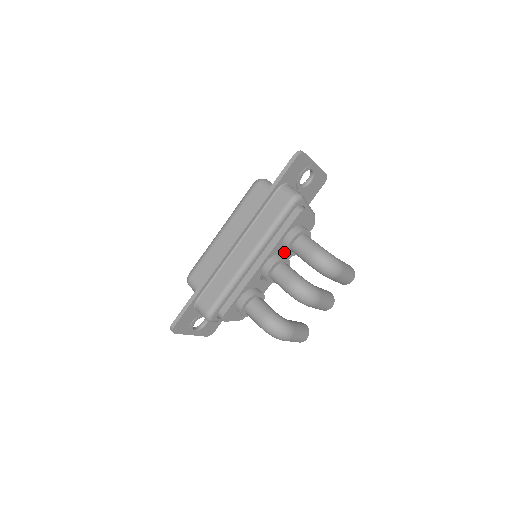
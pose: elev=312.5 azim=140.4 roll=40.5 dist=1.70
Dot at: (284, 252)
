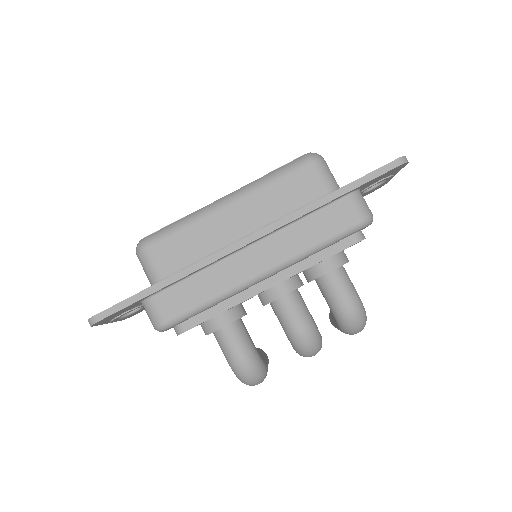
Dot at: (300, 272)
